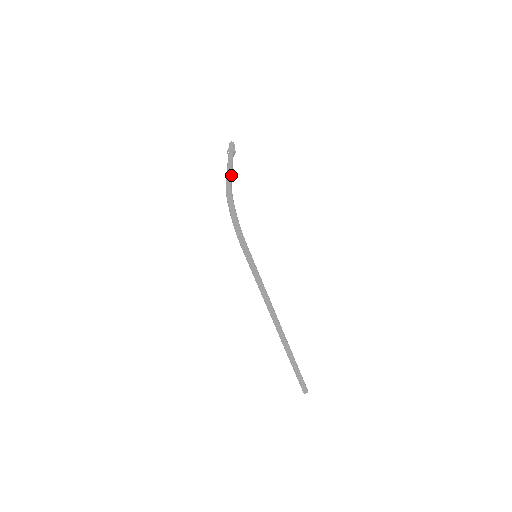
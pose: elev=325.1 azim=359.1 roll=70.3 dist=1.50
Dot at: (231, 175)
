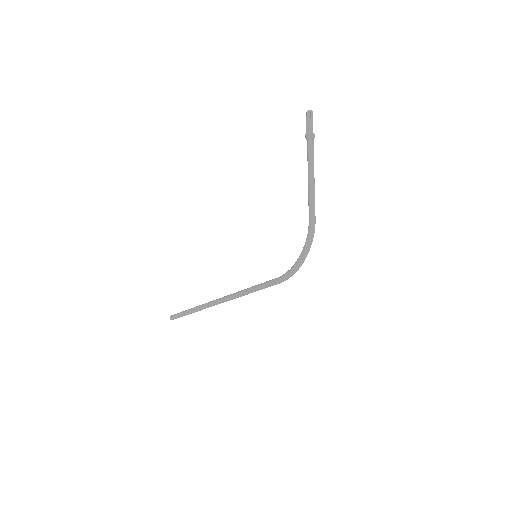
Dot at: occluded
